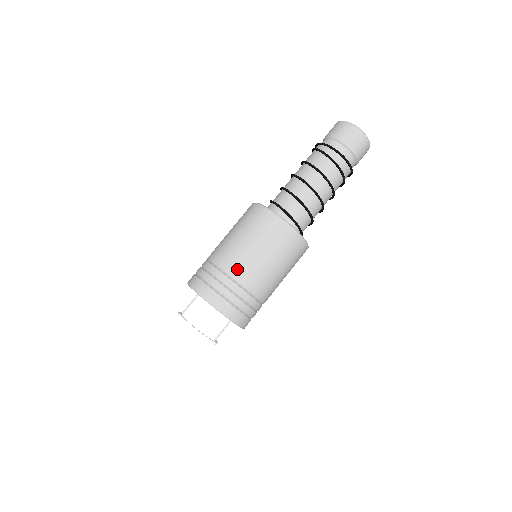
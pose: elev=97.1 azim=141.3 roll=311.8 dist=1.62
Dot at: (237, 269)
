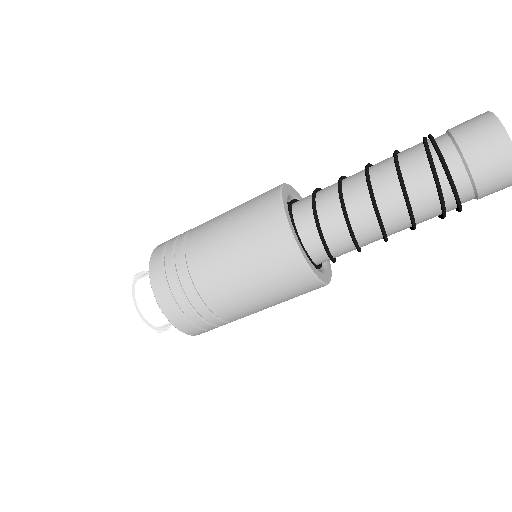
Dot at: occluded
